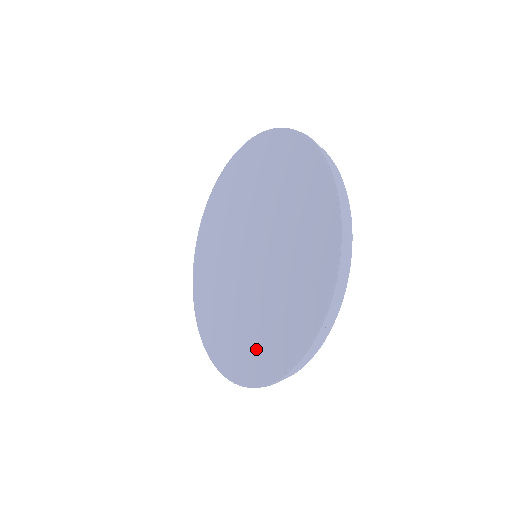
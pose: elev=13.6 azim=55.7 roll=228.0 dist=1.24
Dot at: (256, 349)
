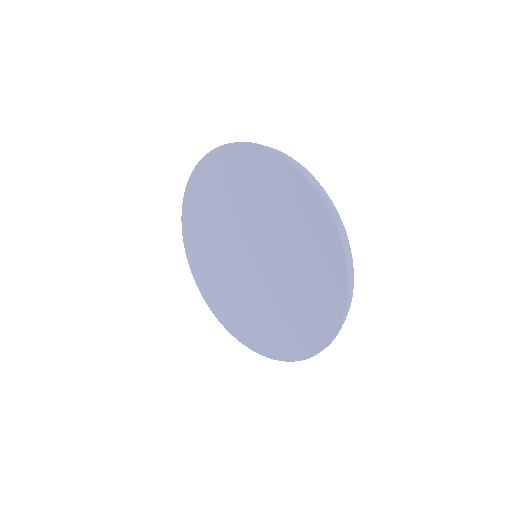
Dot at: (297, 328)
